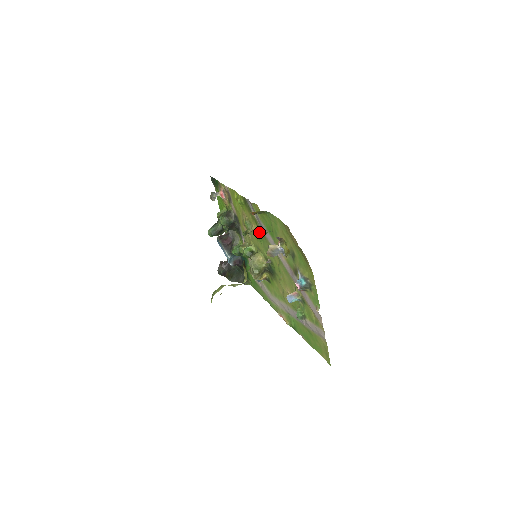
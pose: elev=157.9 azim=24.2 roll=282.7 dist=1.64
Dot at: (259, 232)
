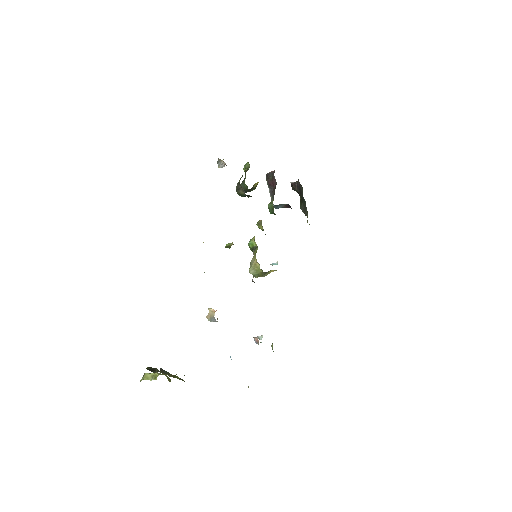
Dot at: occluded
